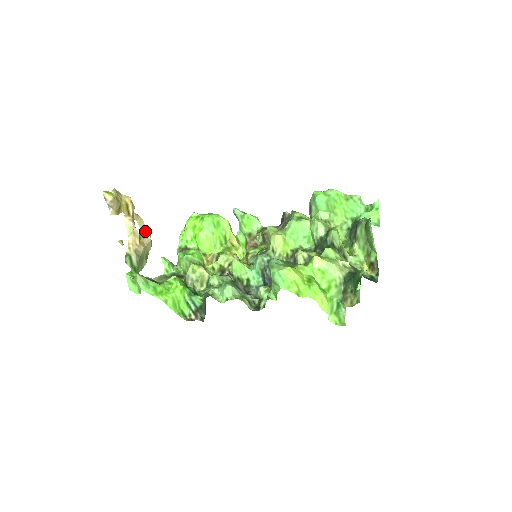
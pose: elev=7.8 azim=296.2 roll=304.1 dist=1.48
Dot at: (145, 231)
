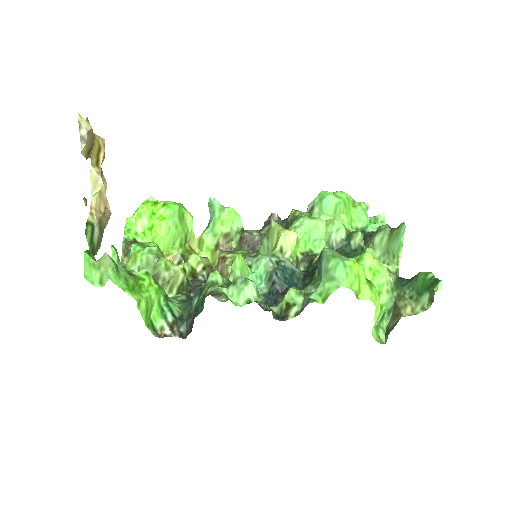
Dot at: occluded
